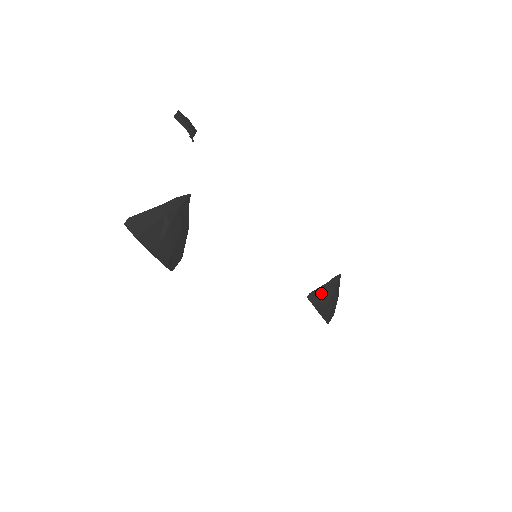
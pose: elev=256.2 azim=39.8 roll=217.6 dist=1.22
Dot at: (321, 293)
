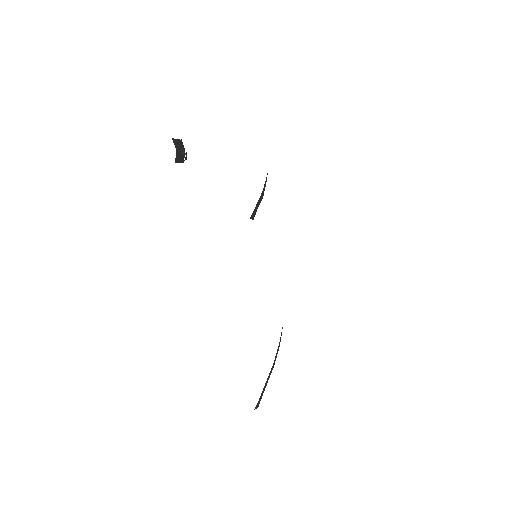
Dot at: (258, 205)
